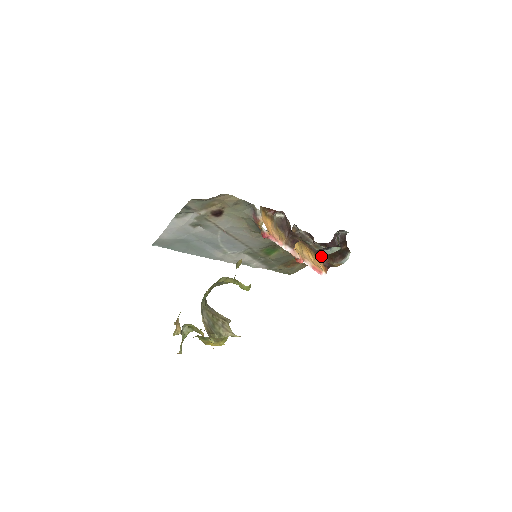
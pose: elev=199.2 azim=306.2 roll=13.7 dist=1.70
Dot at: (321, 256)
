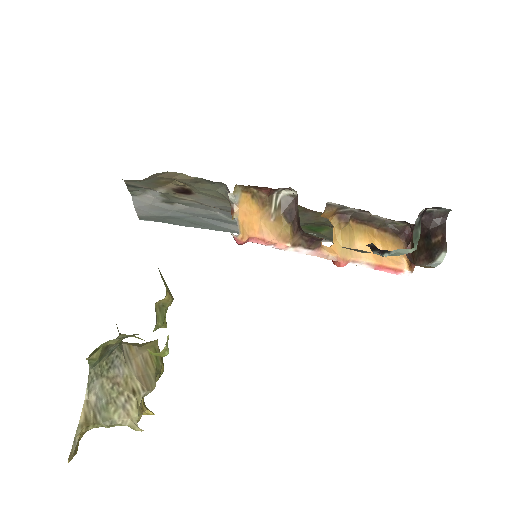
Dot at: (407, 240)
